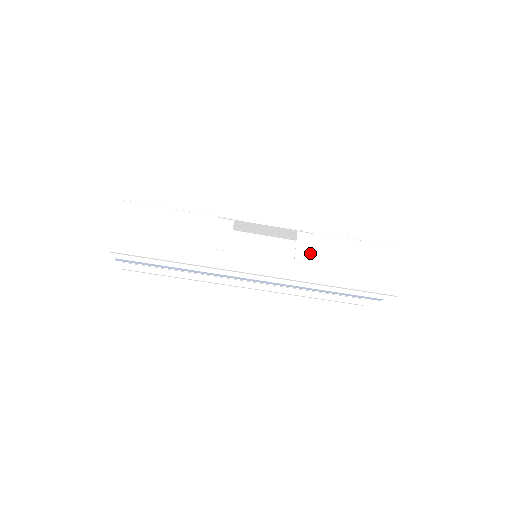
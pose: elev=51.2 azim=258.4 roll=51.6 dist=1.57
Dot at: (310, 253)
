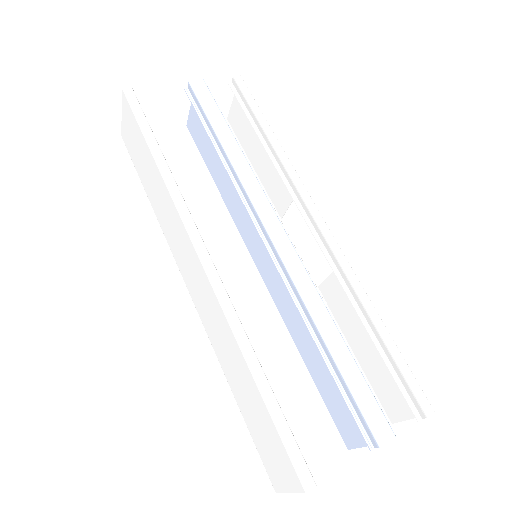
Dot at: (339, 293)
